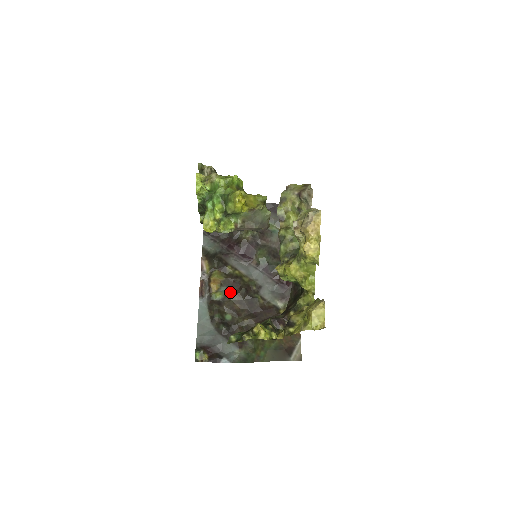
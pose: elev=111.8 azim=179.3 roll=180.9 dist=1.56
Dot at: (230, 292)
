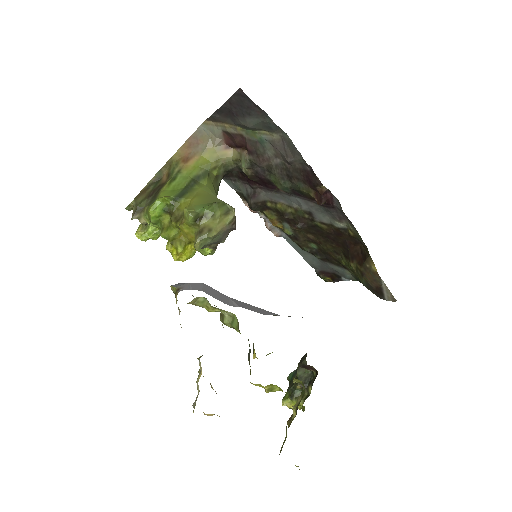
Dot at: (292, 228)
